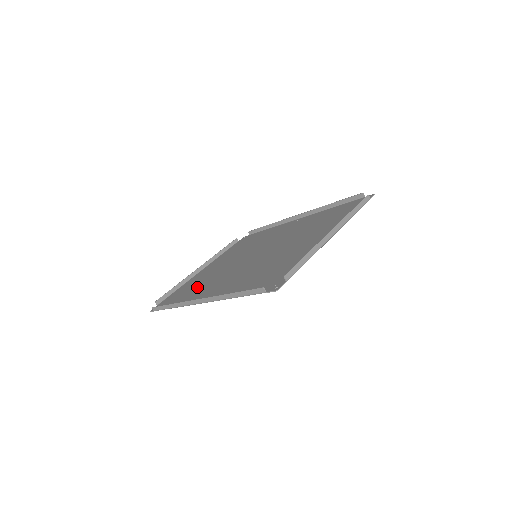
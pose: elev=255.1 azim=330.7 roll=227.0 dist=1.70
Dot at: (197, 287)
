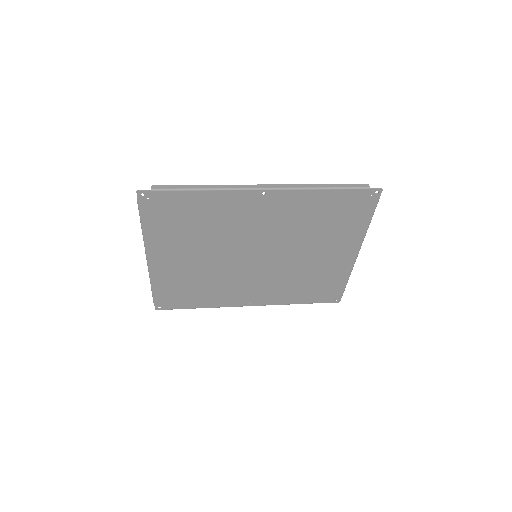
Dot at: (201, 221)
